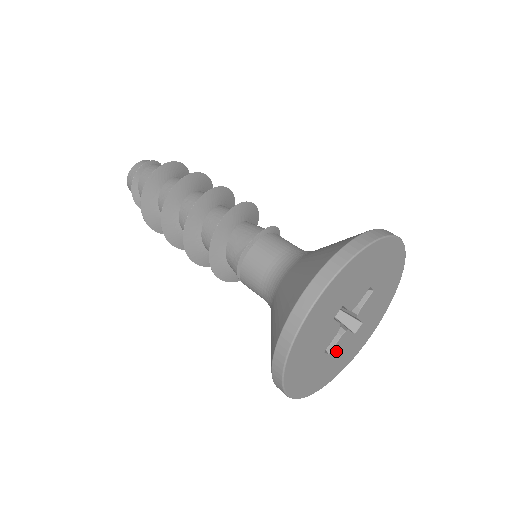
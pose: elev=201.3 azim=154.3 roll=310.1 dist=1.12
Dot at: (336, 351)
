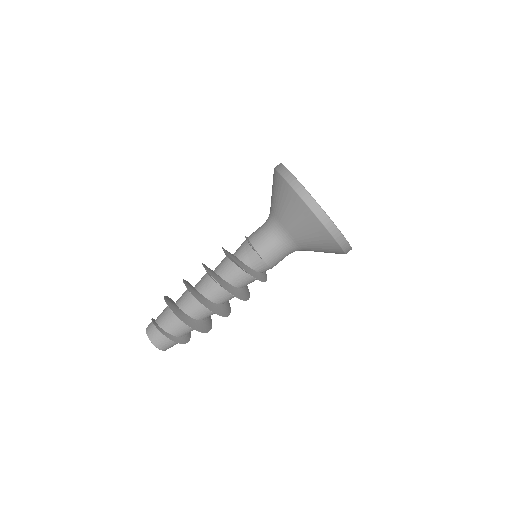
Dot at: occluded
